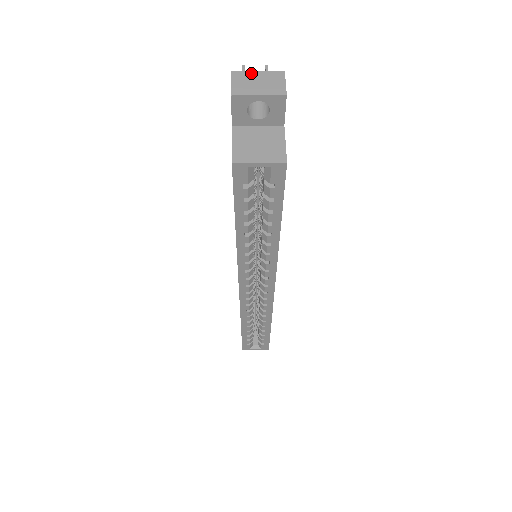
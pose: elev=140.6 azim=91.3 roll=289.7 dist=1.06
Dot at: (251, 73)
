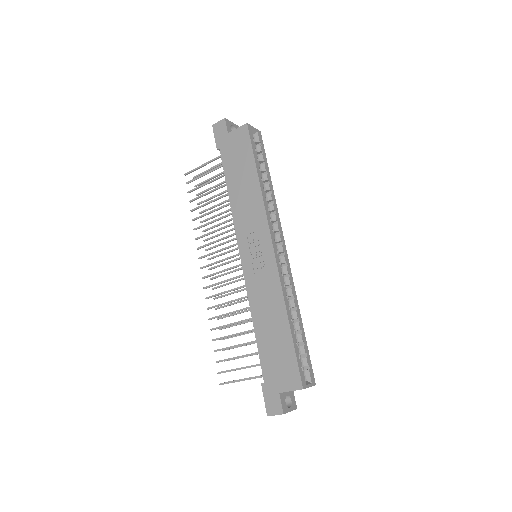
Dot at: occluded
